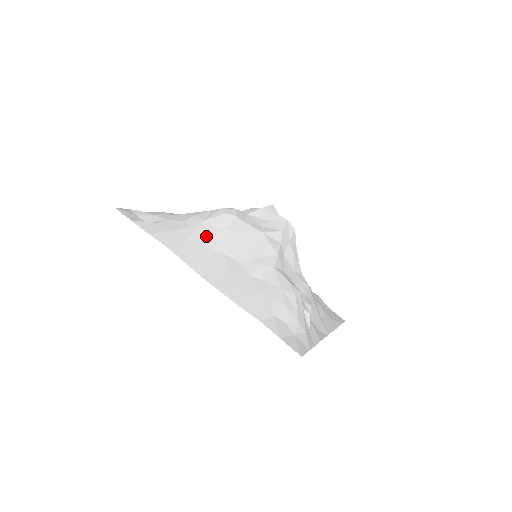
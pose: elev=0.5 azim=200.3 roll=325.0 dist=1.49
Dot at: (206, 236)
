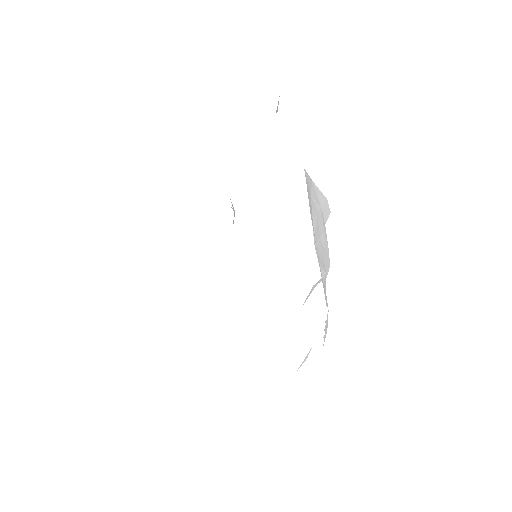
Dot at: (312, 192)
